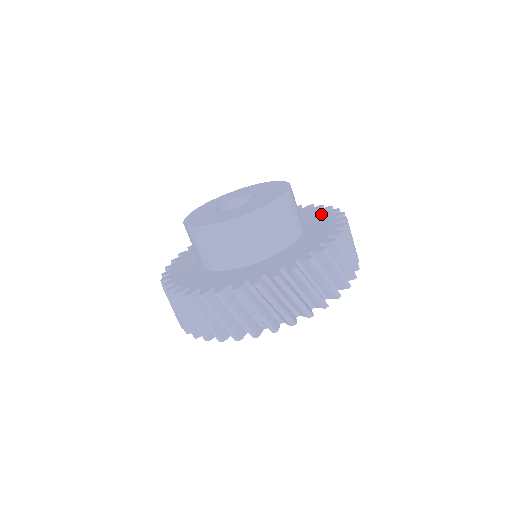
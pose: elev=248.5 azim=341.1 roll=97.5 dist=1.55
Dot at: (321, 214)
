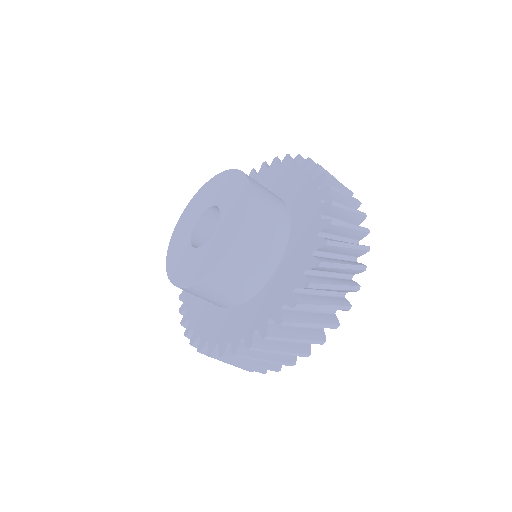
Dot at: (303, 256)
